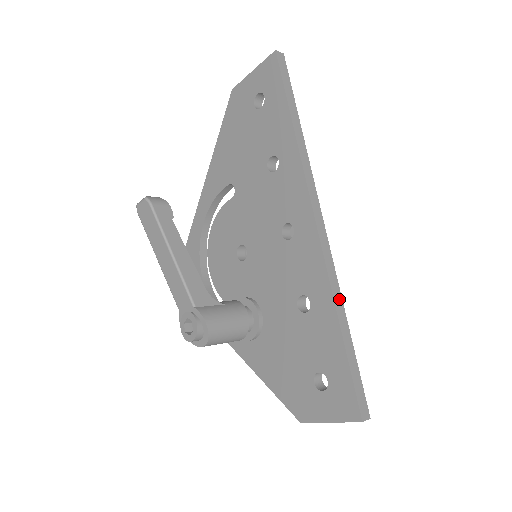
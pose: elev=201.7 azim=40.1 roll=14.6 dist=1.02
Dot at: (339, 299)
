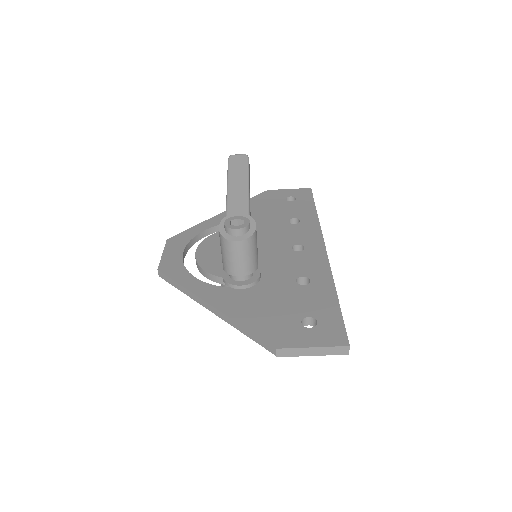
Dot at: occluded
